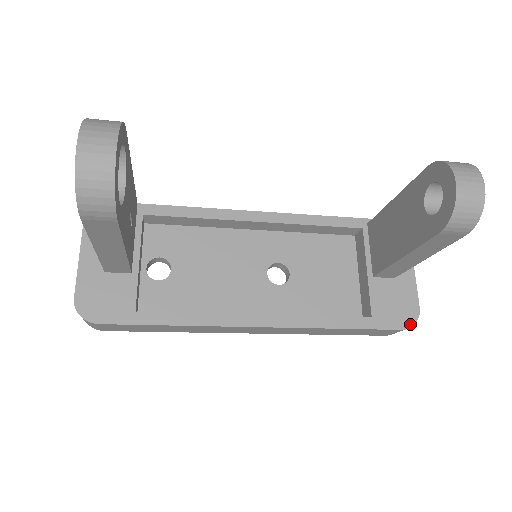
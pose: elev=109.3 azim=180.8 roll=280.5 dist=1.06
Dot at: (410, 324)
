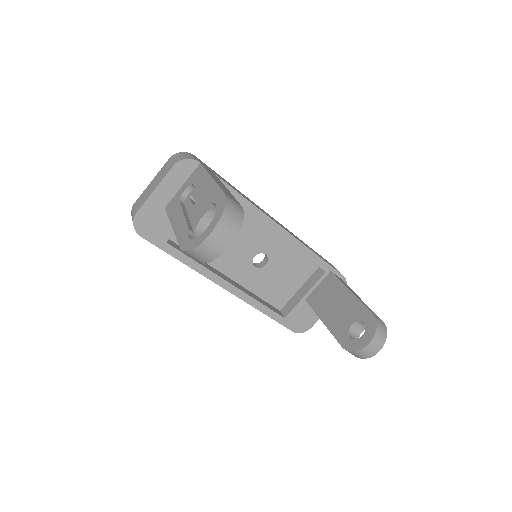
Dot at: (299, 332)
